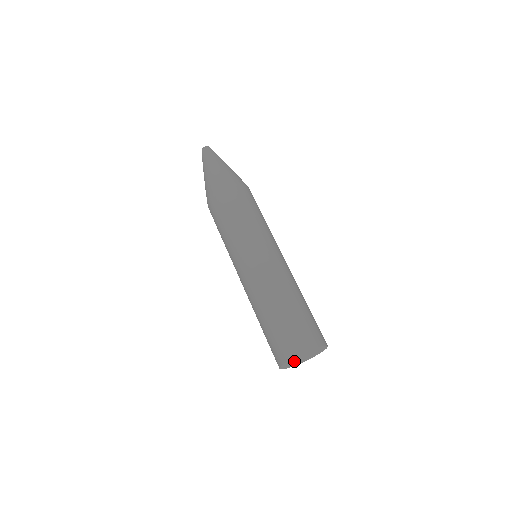
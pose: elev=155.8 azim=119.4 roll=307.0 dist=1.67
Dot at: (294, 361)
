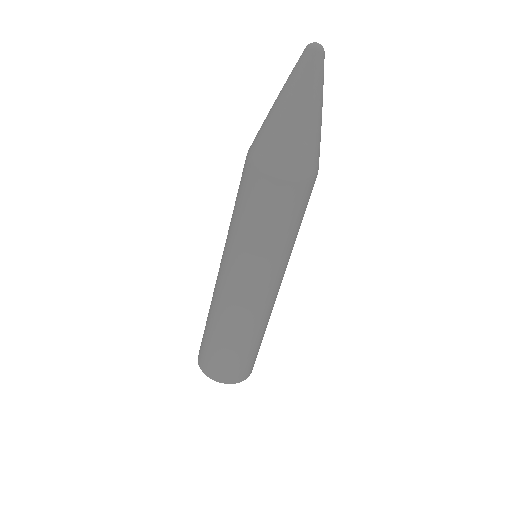
Dot at: occluded
